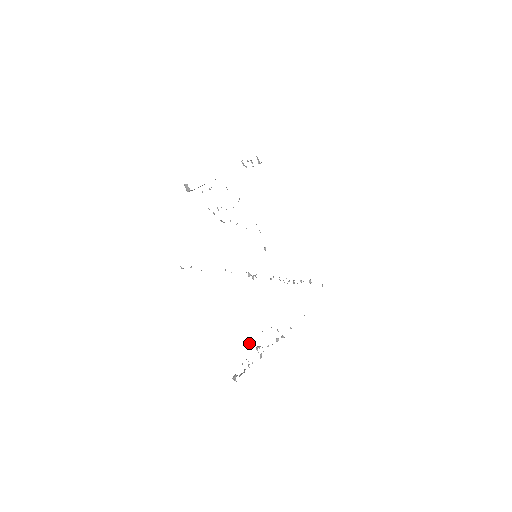
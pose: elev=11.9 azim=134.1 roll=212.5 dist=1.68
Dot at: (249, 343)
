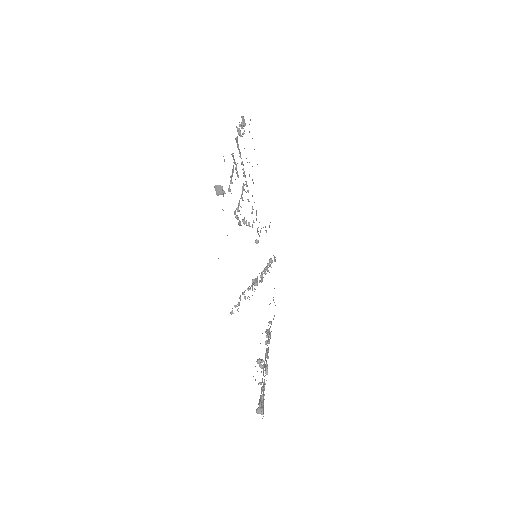
Dot at: (263, 364)
